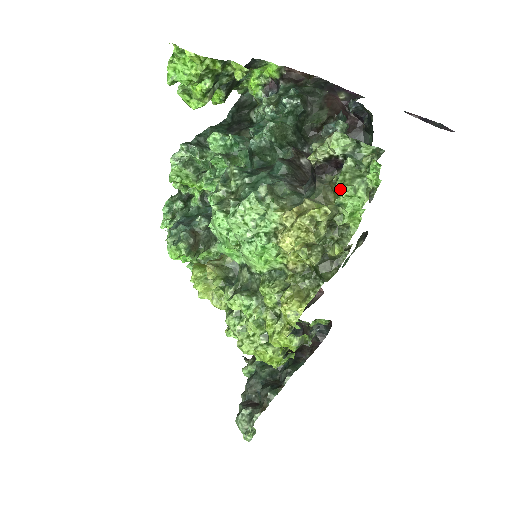
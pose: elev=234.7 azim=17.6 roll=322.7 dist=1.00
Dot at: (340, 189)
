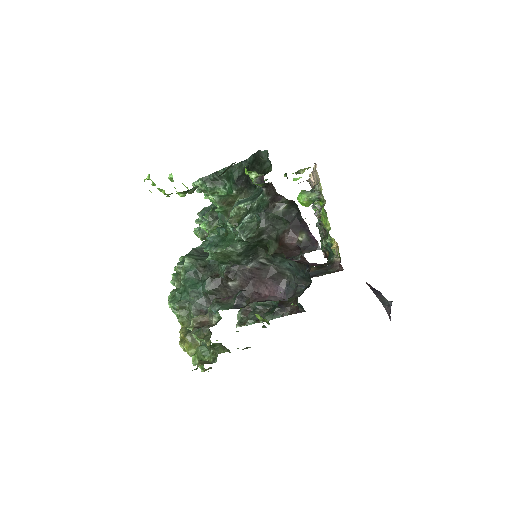
Dot at: (192, 356)
